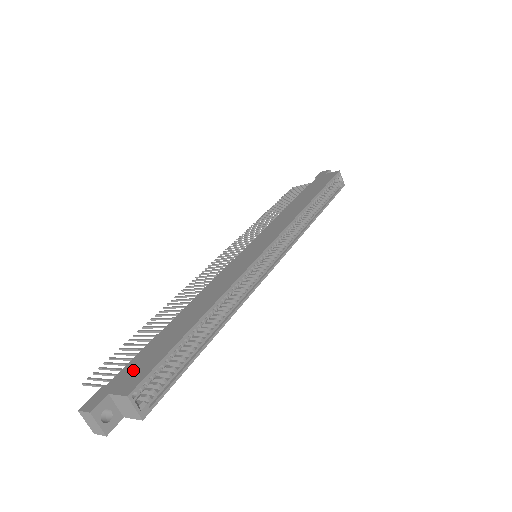
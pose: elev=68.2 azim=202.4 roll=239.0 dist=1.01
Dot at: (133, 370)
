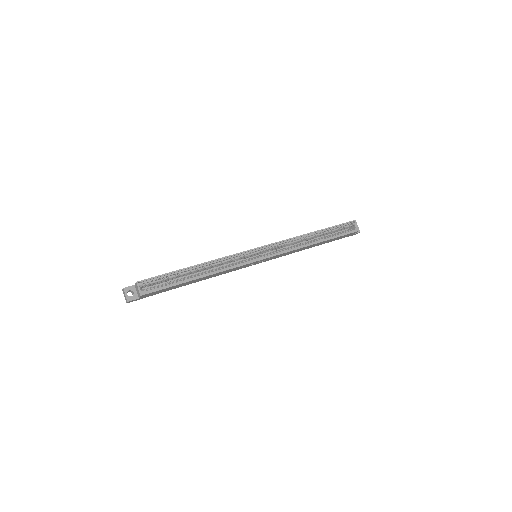
Dot at: occluded
